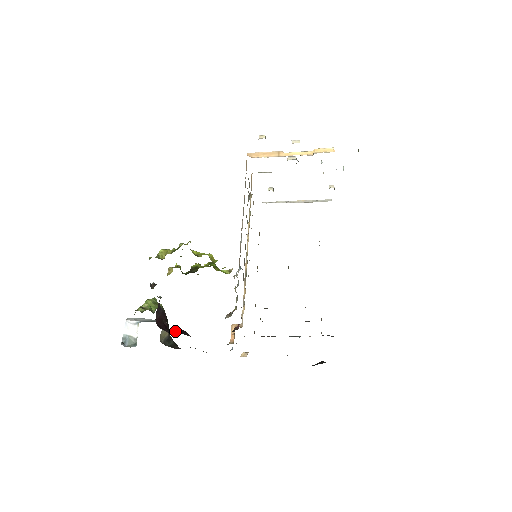
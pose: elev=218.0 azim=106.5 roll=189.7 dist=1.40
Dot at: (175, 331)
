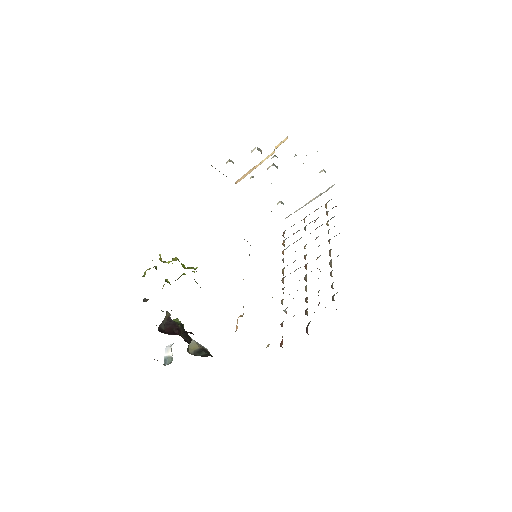
Dot at: occluded
